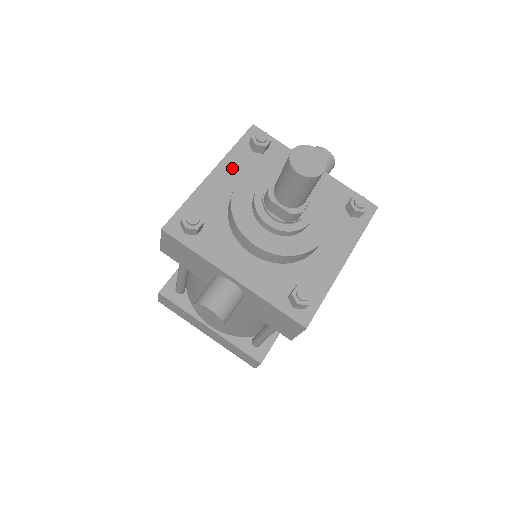
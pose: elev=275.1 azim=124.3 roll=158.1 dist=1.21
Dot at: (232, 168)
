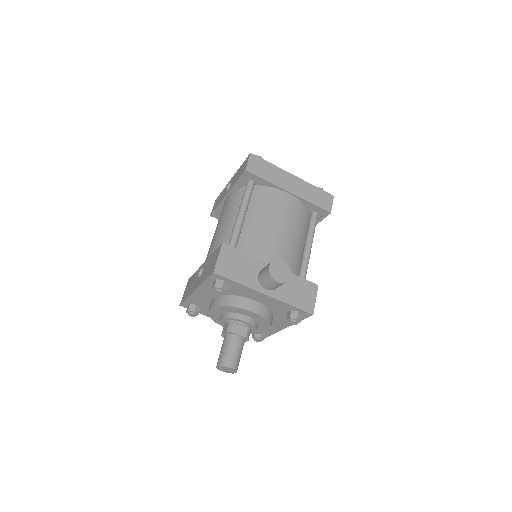
Dot at: (207, 290)
